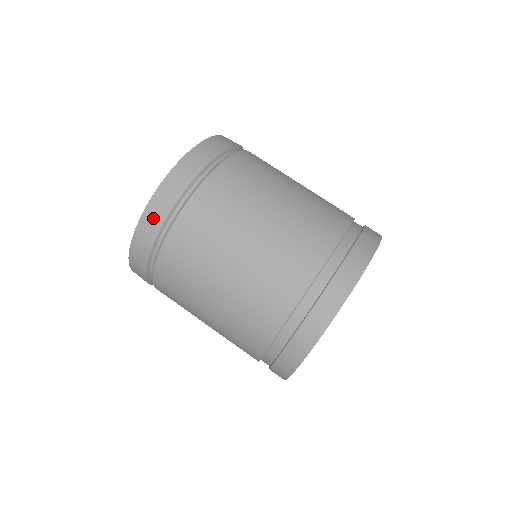
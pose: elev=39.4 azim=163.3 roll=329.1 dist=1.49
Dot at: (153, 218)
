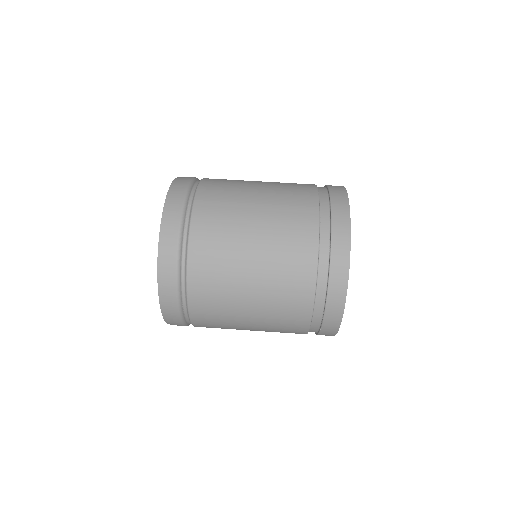
Dot at: (173, 217)
